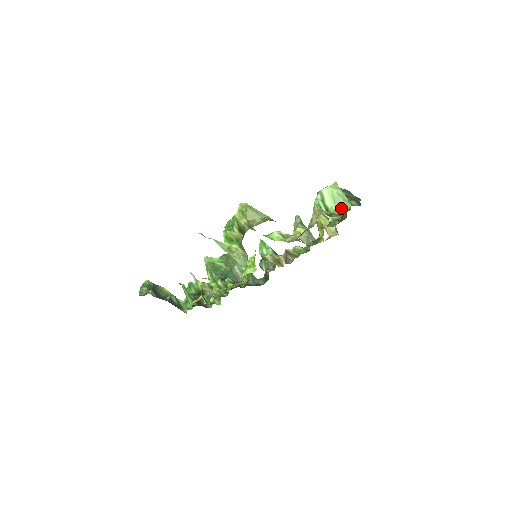
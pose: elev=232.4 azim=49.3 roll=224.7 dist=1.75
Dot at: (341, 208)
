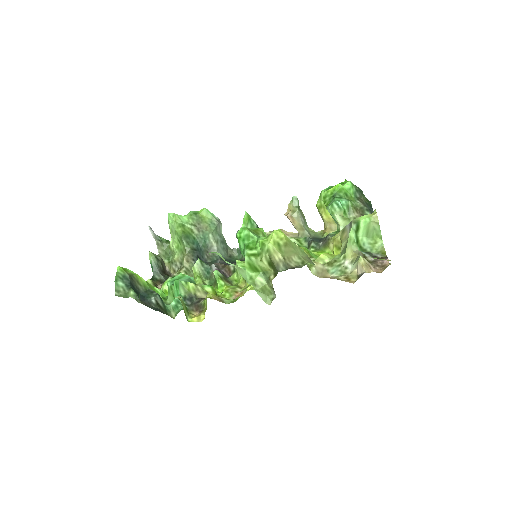
Dot at: (372, 243)
